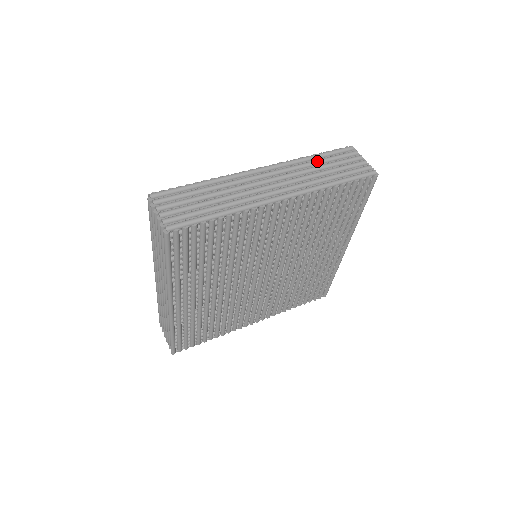
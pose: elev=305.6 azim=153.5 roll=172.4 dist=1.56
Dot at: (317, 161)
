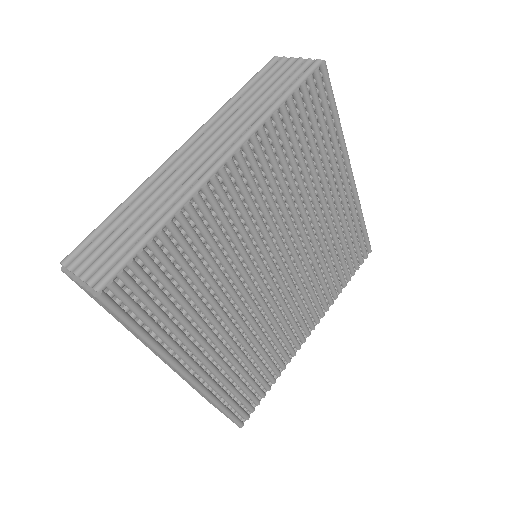
Dot at: (243, 96)
